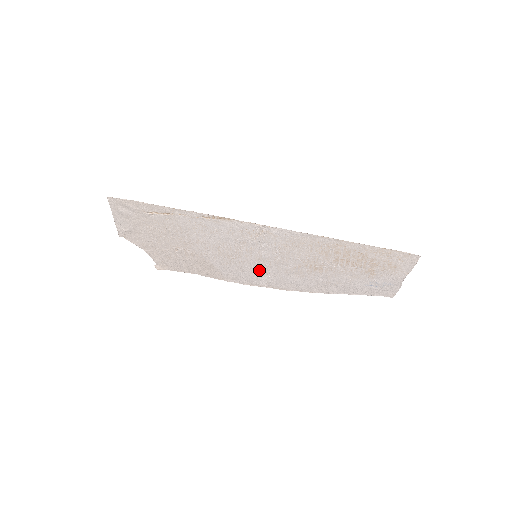
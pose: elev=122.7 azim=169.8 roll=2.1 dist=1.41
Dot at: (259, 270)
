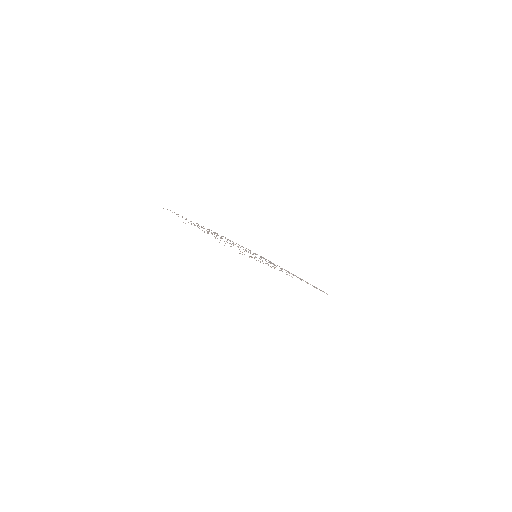
Dot at: occluded
